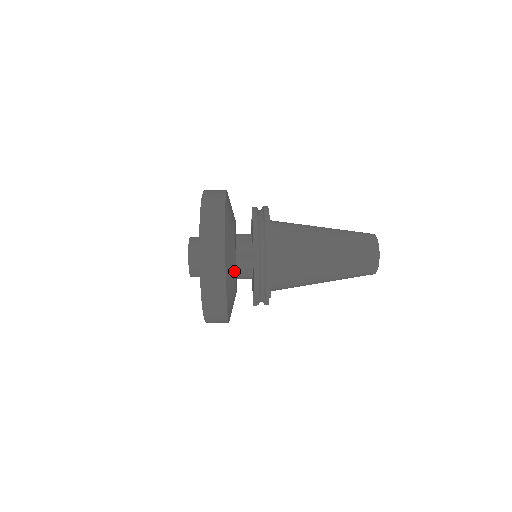
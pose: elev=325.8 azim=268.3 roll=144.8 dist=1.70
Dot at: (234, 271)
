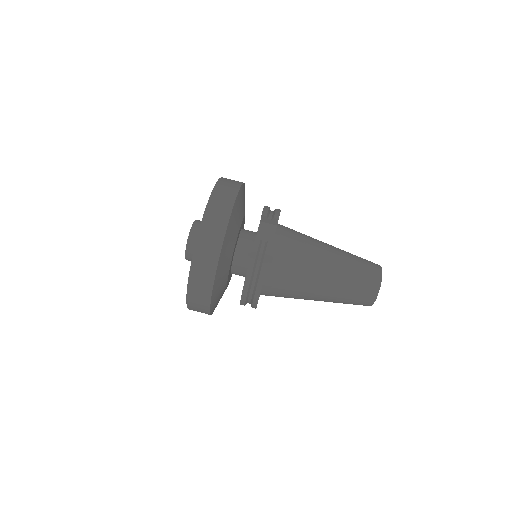
Dot at: occluded
